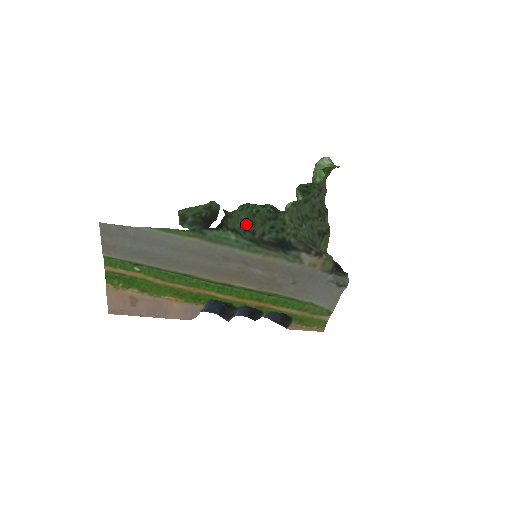
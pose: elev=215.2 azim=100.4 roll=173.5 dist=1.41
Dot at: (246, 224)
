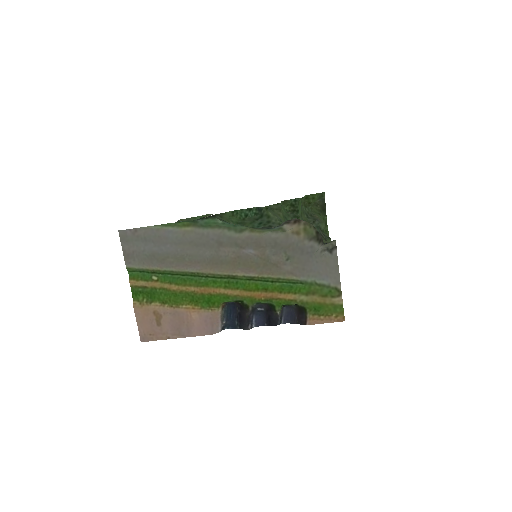
Dot at: occluded
